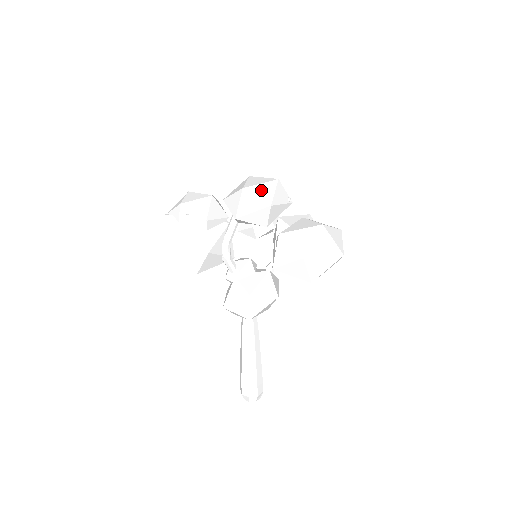
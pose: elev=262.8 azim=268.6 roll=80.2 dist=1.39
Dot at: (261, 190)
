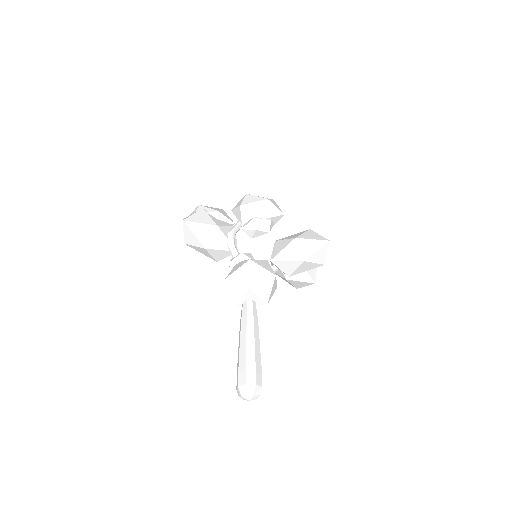
Dot at: occluded
